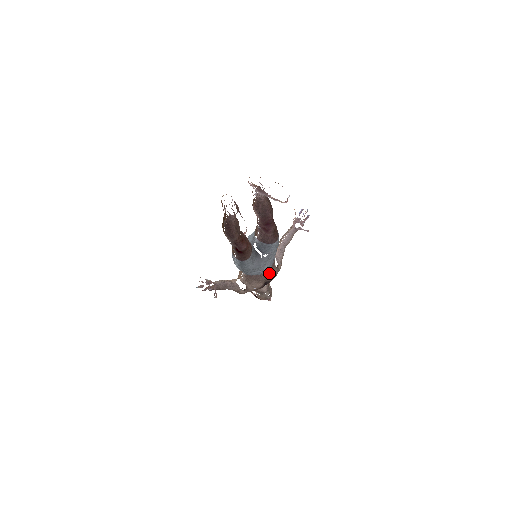
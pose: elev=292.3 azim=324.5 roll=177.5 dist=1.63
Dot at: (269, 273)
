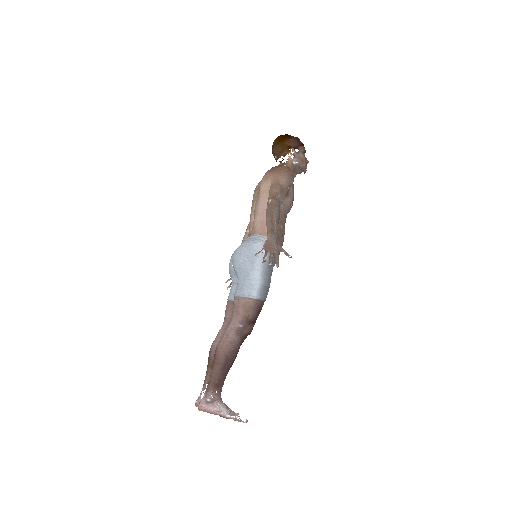
Dot at: occluded
